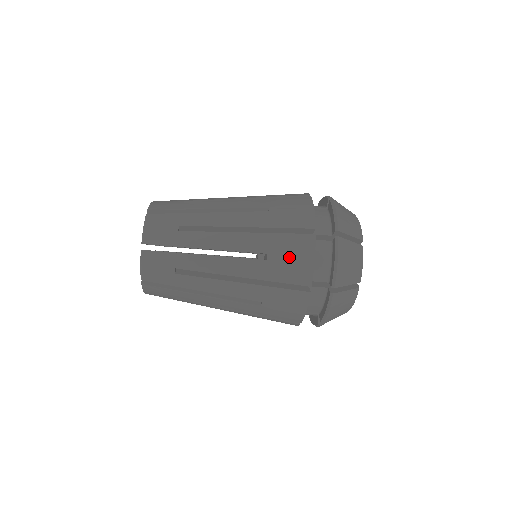
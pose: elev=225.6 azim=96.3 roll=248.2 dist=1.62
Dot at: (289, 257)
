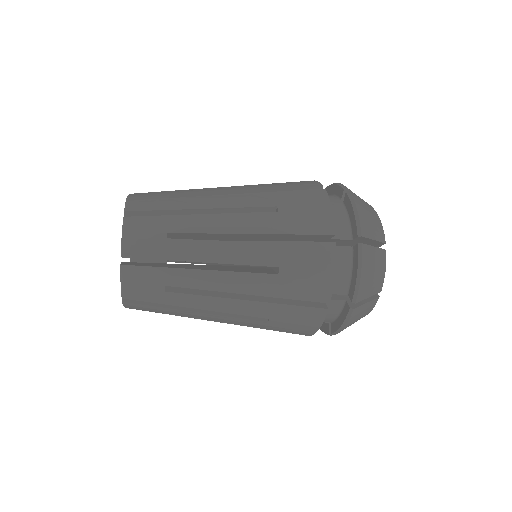
Dot at: (305, 271)
